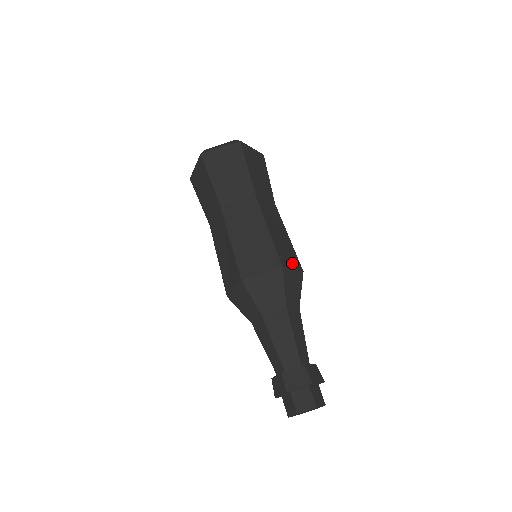
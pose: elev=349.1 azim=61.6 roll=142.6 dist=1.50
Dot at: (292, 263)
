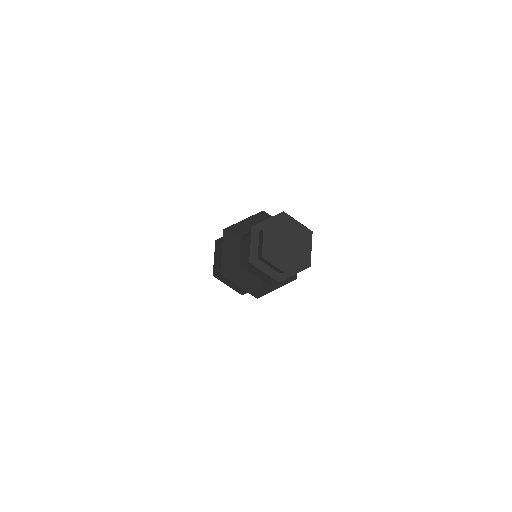
Dot at: occluded
